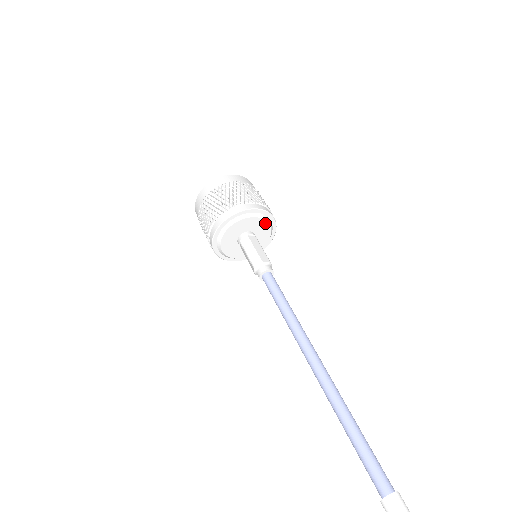
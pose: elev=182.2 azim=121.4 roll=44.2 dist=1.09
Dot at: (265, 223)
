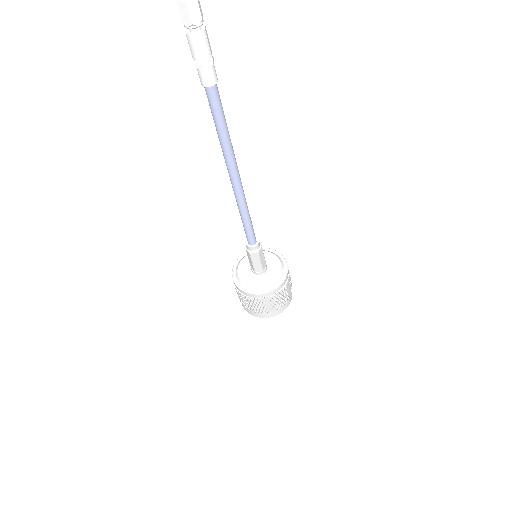
Dot at: (269, 254)
